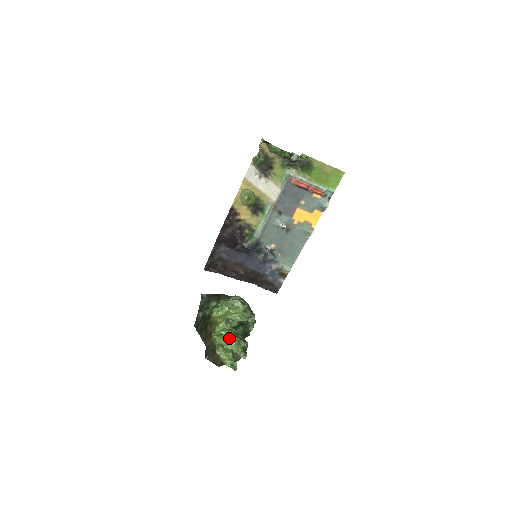
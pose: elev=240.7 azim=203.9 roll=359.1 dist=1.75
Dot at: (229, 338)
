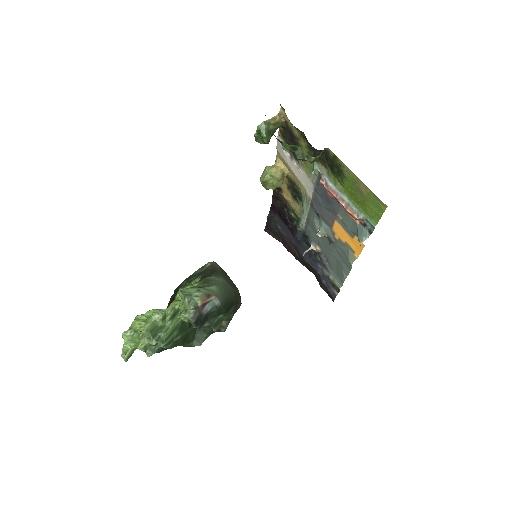
Dot at: occluded
